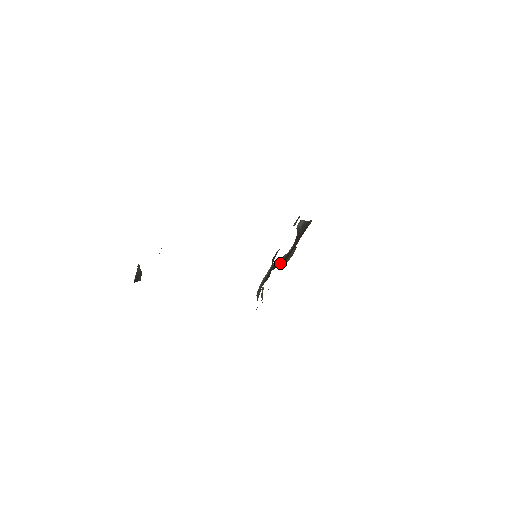
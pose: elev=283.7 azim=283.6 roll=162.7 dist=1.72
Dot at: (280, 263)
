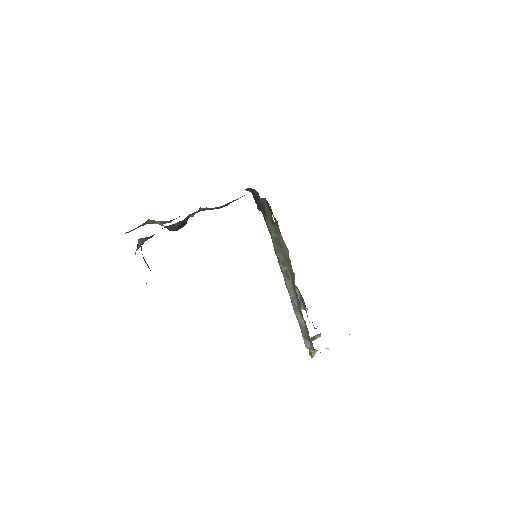
Dot at: occluded
